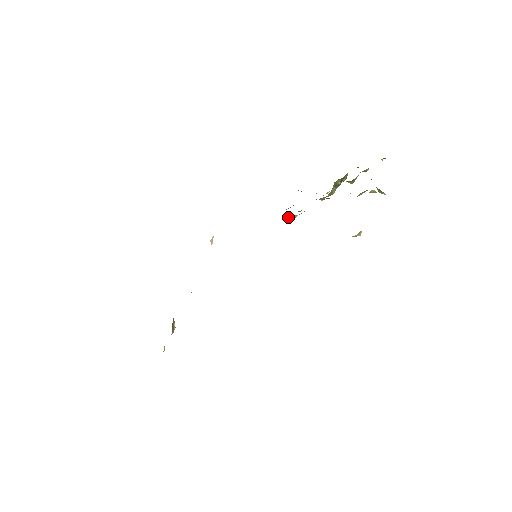
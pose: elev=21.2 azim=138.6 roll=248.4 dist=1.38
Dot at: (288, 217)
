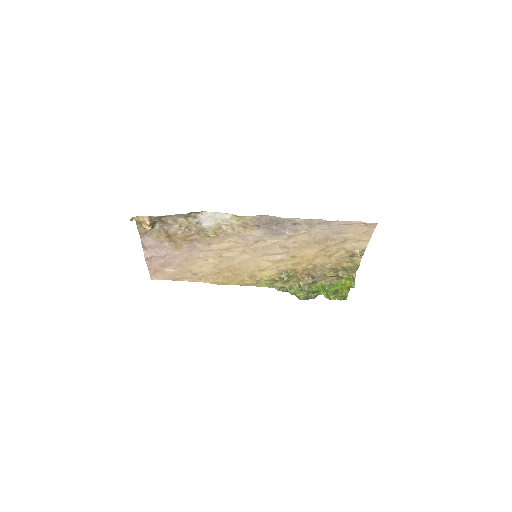
Dot at: (281, 271)
